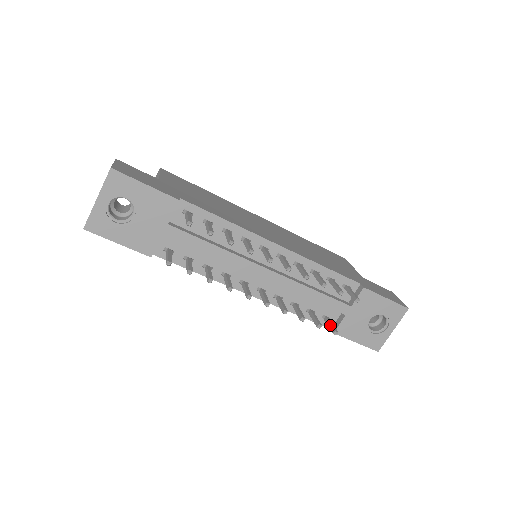
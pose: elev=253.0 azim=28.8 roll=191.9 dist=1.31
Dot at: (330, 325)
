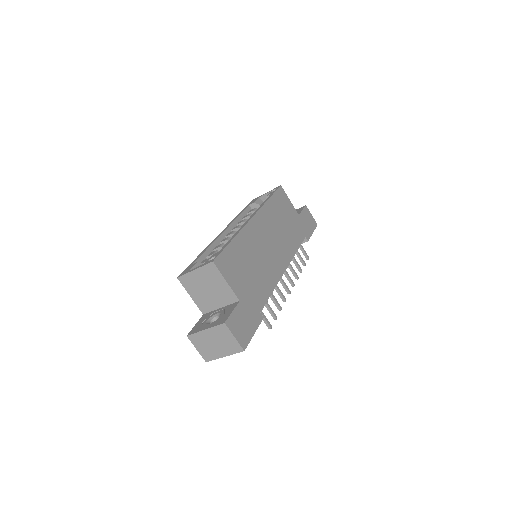
Dot at: occluded
